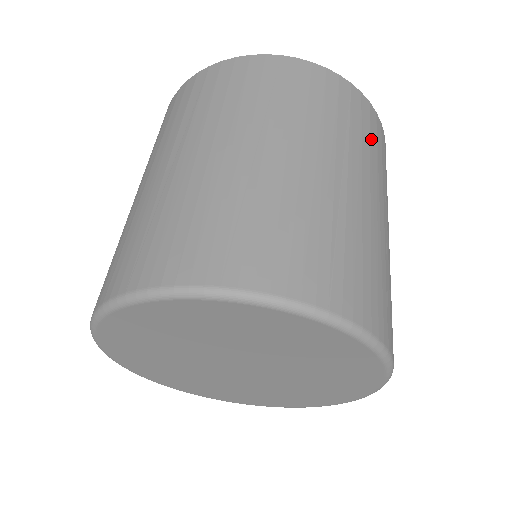
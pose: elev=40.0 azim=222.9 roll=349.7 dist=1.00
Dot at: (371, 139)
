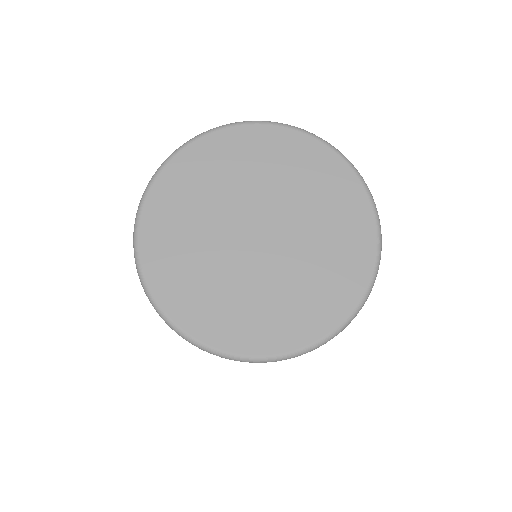
Dot at: occluded
